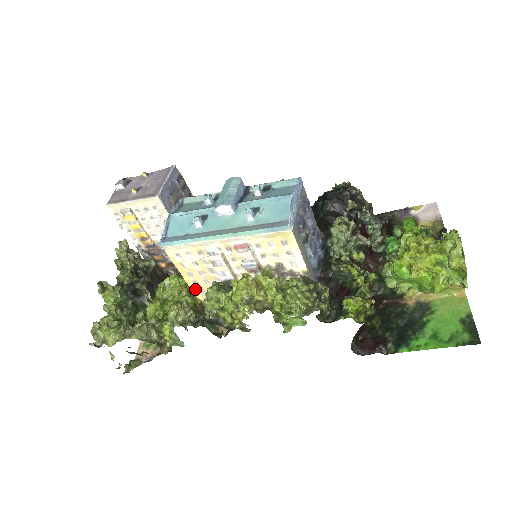
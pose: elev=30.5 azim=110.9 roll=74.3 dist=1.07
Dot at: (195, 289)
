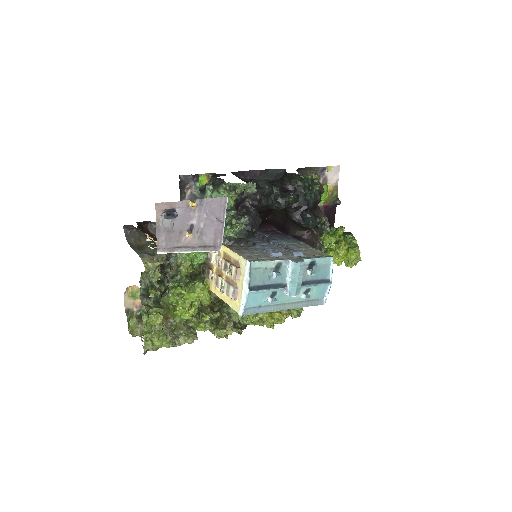
Dot at: occluded
